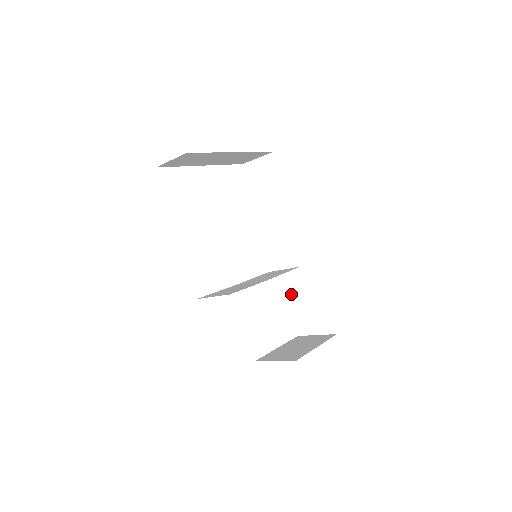
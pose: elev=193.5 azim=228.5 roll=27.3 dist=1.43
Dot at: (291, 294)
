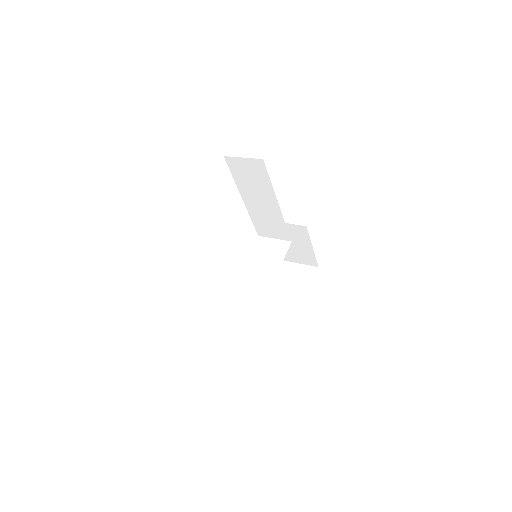
Dot at: occluded
